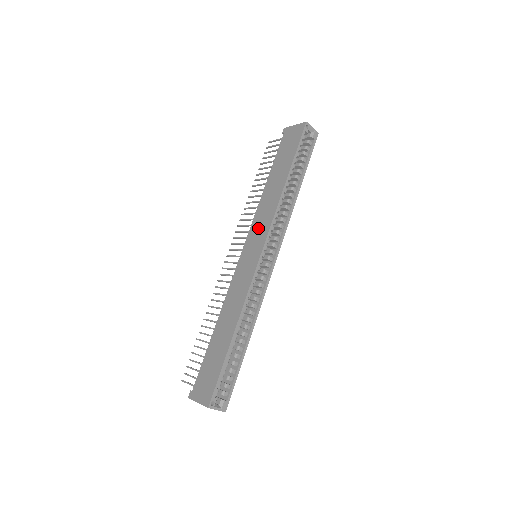
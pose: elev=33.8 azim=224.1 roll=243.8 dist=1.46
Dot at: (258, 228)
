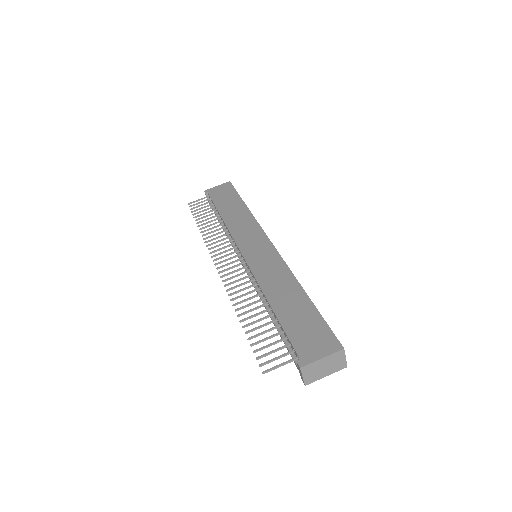
Dot at: (246, 234)
